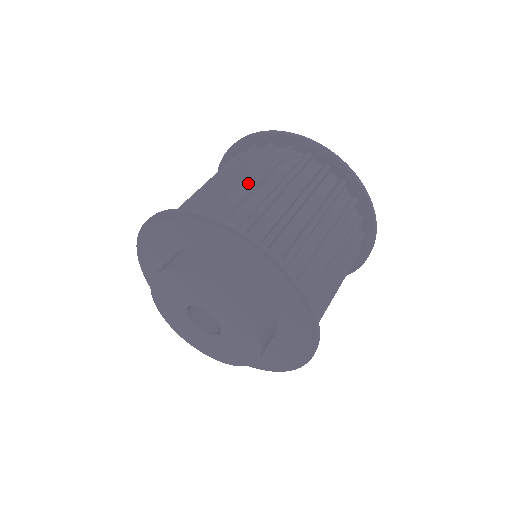
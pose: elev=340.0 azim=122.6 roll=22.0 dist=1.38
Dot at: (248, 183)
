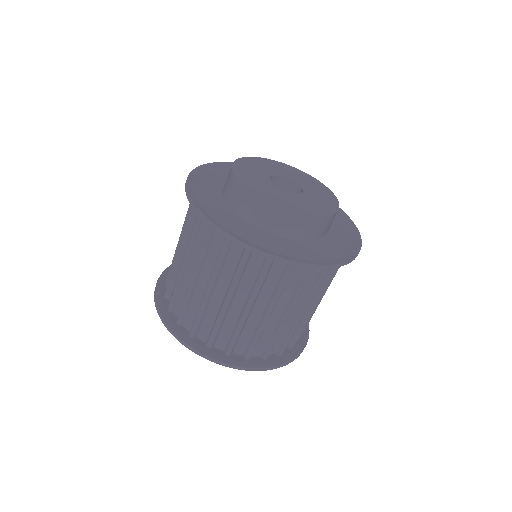
Dot at: occluded
